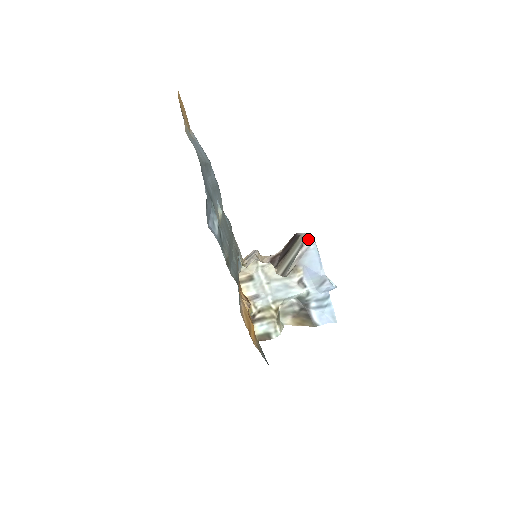
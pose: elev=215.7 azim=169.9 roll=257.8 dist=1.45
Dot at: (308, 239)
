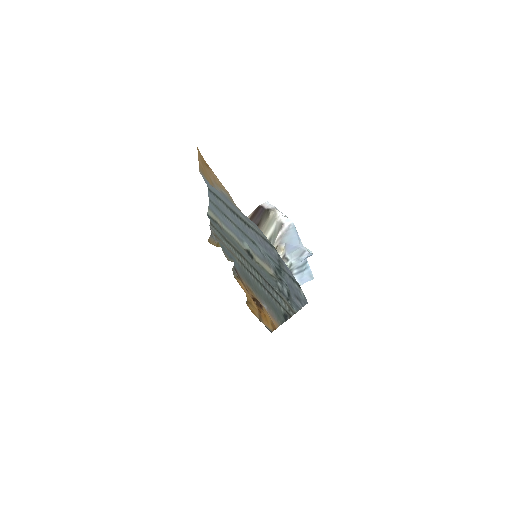
Dot at: (283, 218)
